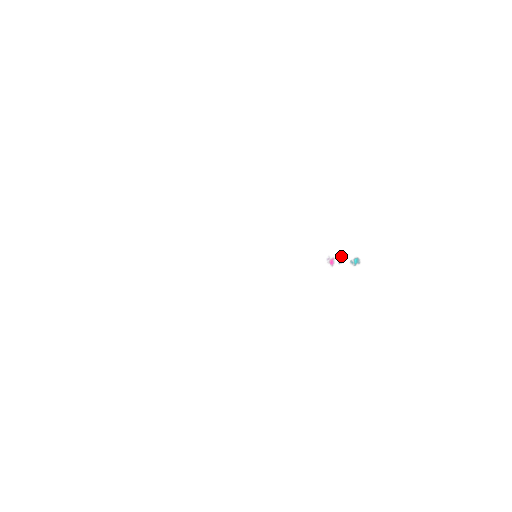
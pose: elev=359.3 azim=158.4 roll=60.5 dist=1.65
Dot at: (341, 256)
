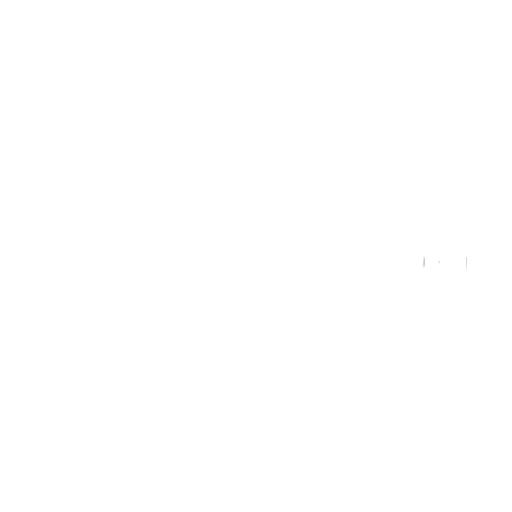
Dot at: occluded
